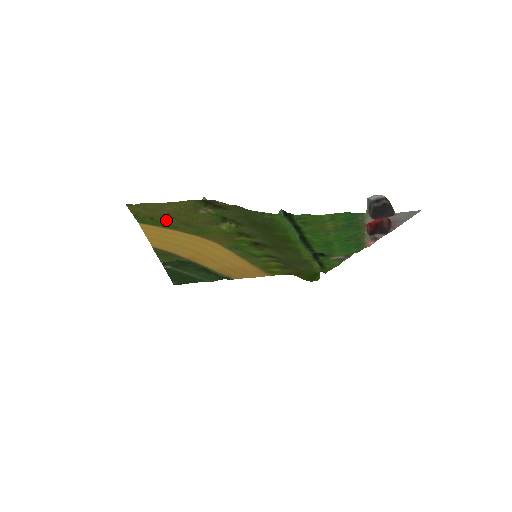
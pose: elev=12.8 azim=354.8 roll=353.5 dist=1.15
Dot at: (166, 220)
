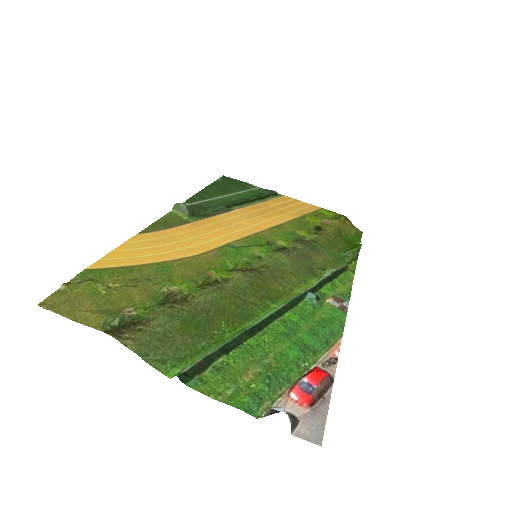
Dot at: (105, 284)
